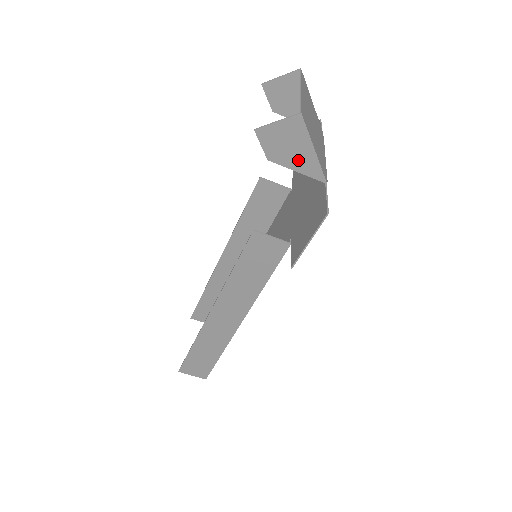
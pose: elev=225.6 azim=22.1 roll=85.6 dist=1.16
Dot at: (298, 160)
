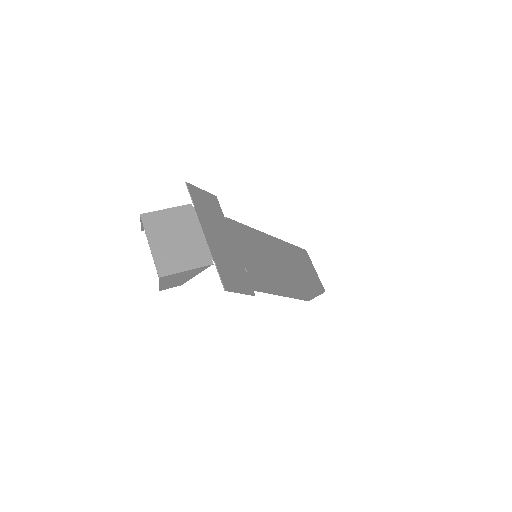
Dot at: (189, 276)
